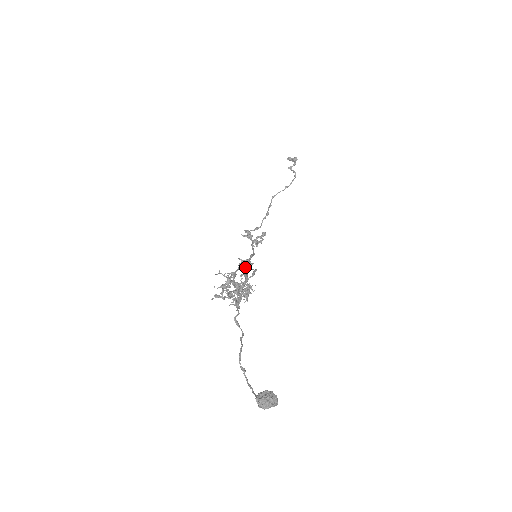
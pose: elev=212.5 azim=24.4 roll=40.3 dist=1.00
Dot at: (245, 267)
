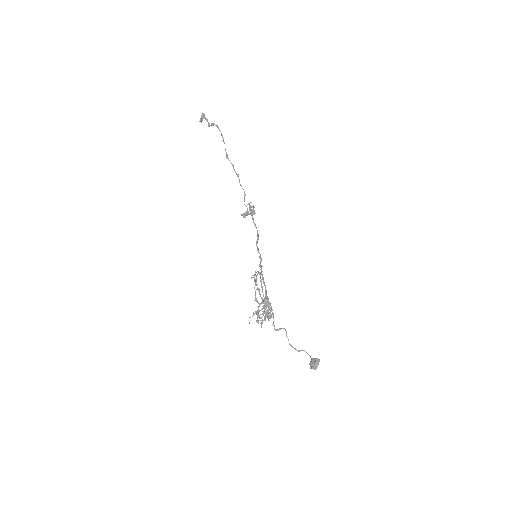
Dot at: occluded
